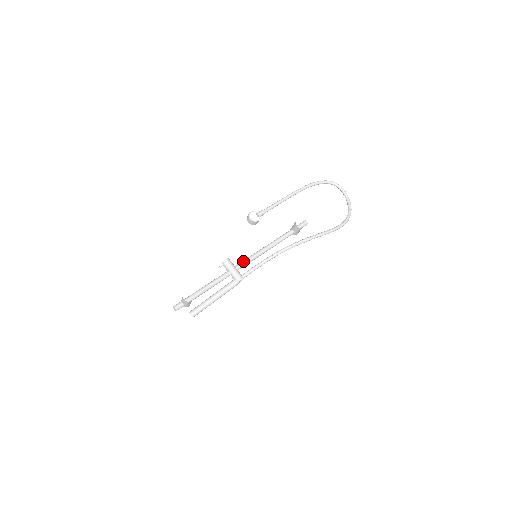
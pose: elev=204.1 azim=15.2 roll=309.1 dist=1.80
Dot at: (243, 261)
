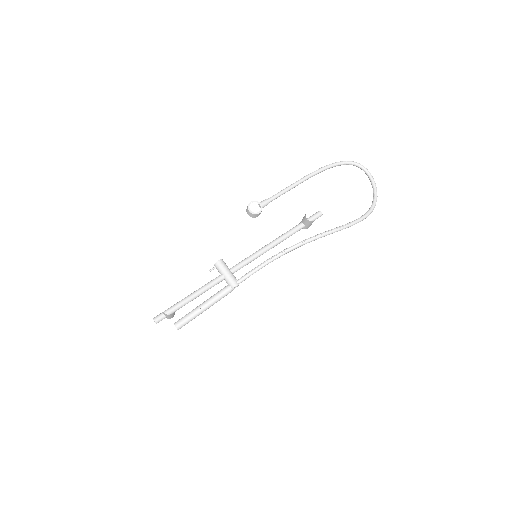
Dot at: (240, 262)
